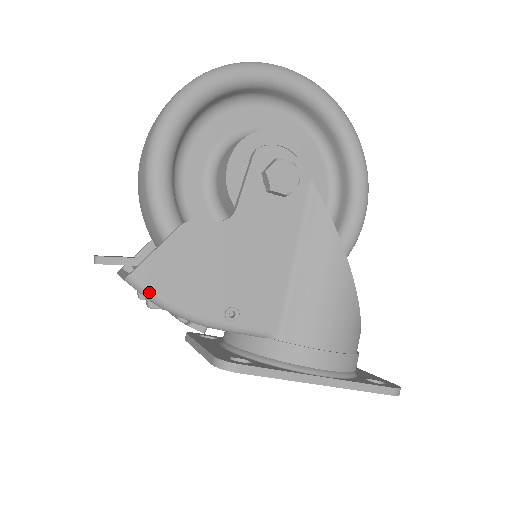
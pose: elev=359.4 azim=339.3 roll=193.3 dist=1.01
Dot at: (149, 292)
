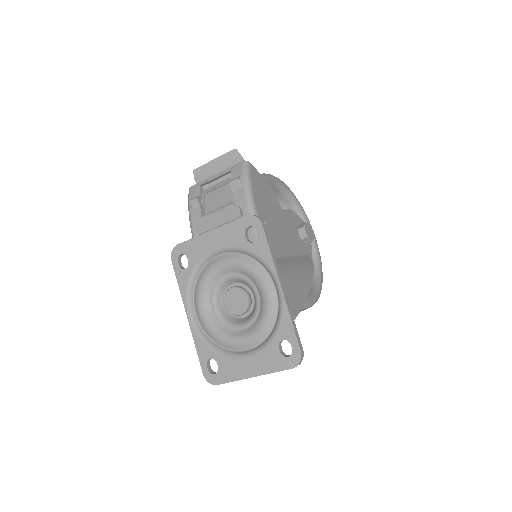
Dot at: (249, 173)
